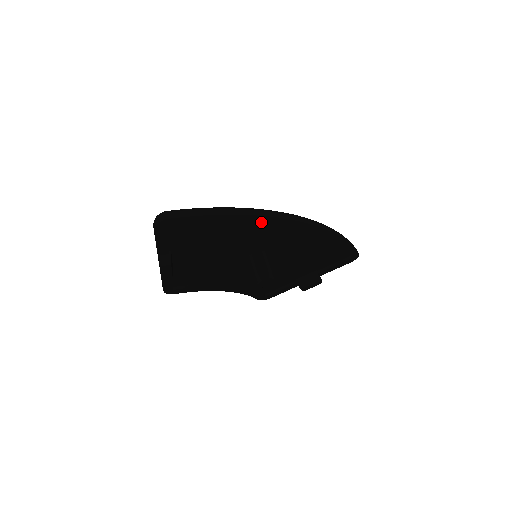
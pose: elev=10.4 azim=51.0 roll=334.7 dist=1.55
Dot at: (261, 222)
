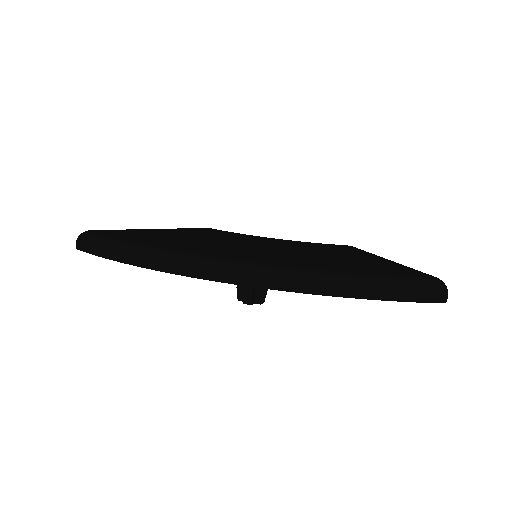
Dot at: occluded
